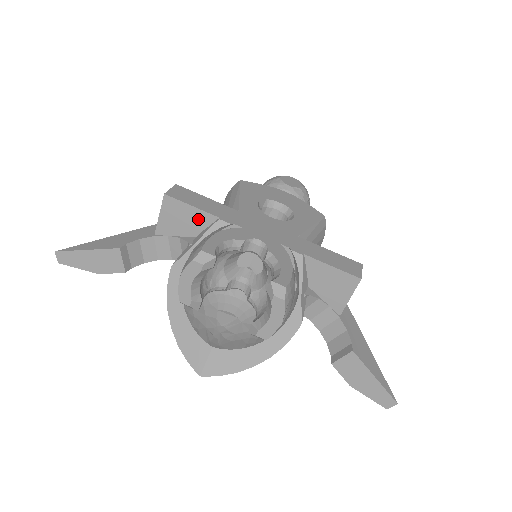
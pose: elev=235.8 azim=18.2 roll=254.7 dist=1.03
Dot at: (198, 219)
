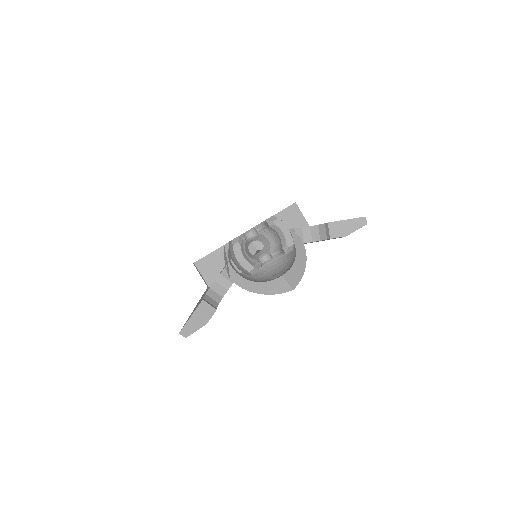
Dot at: (217, 257)
